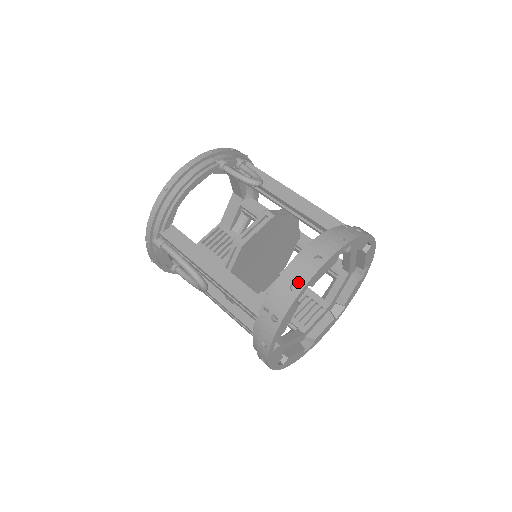
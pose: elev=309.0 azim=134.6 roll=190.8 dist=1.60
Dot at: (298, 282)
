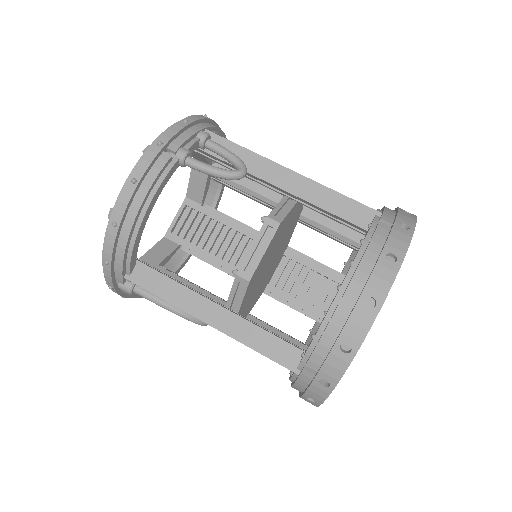
Dot at: (350, 341)
